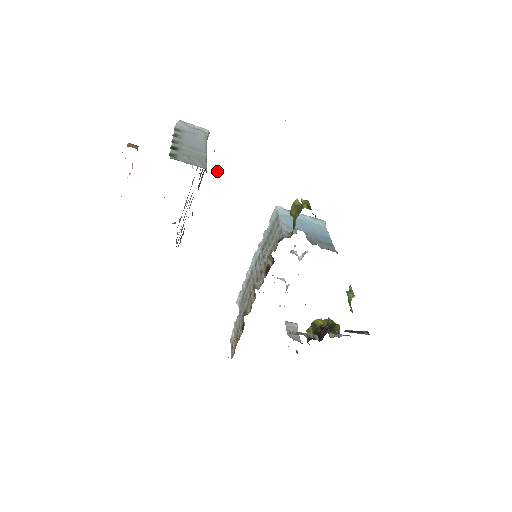
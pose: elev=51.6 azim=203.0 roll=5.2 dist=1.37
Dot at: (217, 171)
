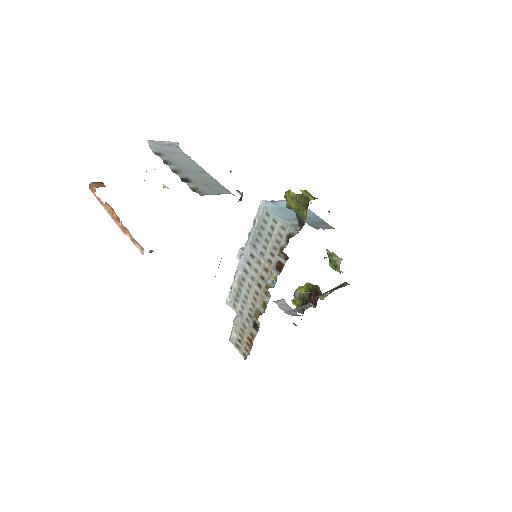
Dot at: (240, 192)
